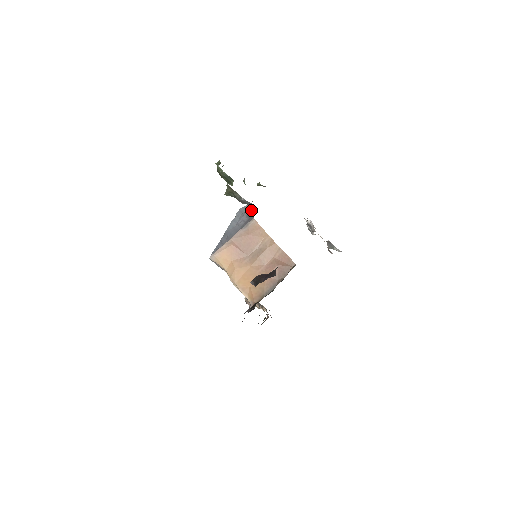
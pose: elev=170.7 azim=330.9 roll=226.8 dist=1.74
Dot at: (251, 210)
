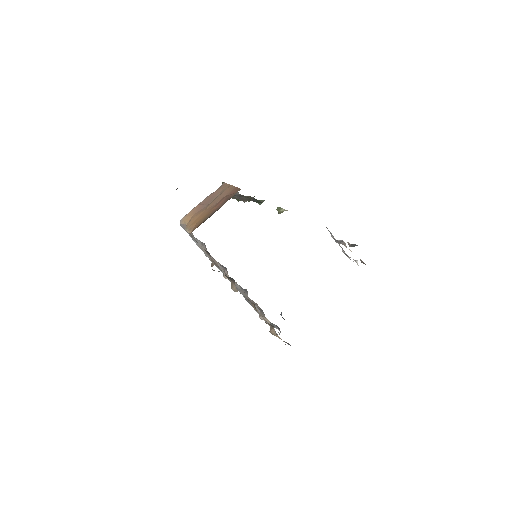
Dot at: occluded
